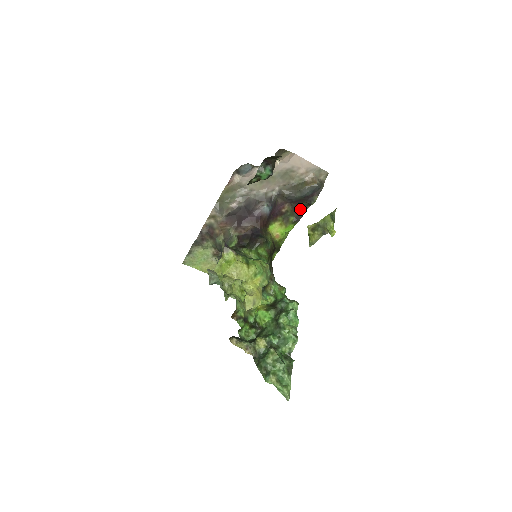
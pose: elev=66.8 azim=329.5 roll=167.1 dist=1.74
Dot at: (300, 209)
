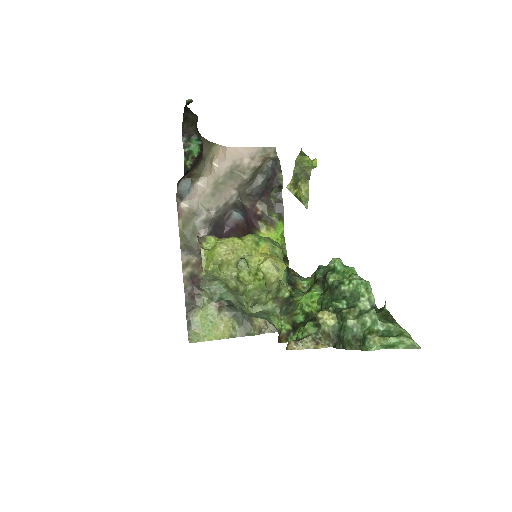
Dot at: (275, 200)
